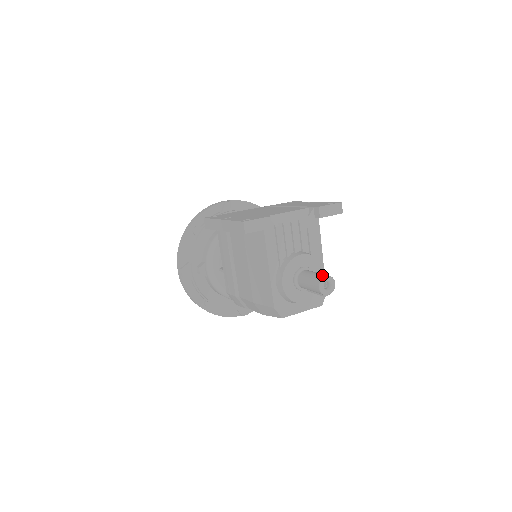
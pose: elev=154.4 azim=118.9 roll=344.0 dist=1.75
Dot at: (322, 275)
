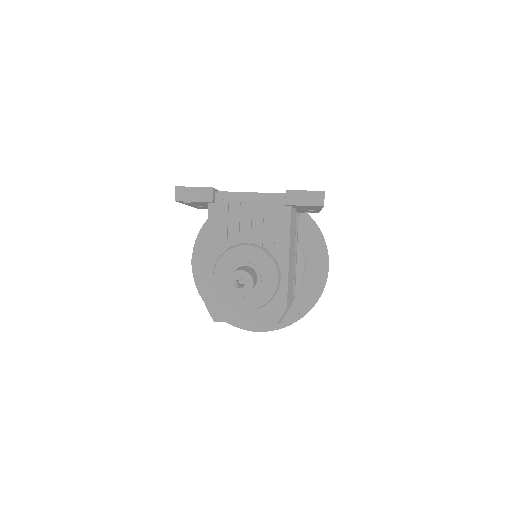
Dot at: (239, 269)
